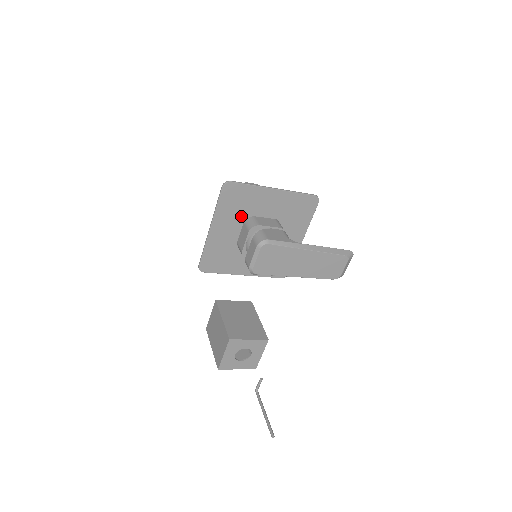
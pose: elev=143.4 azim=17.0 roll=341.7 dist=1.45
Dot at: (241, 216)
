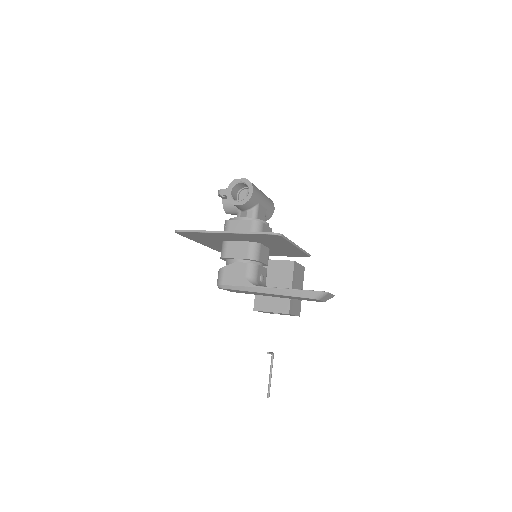
Dot at: (215, 240)
